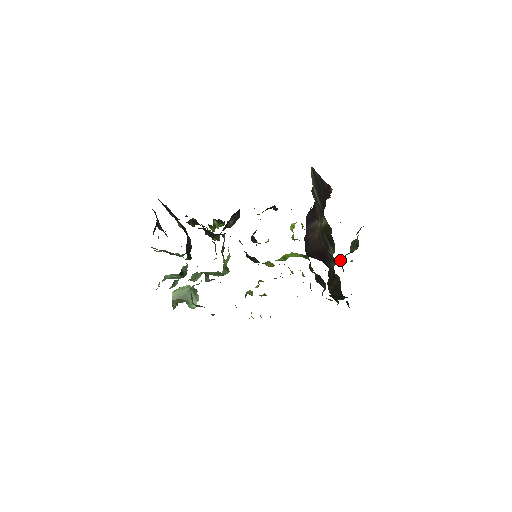
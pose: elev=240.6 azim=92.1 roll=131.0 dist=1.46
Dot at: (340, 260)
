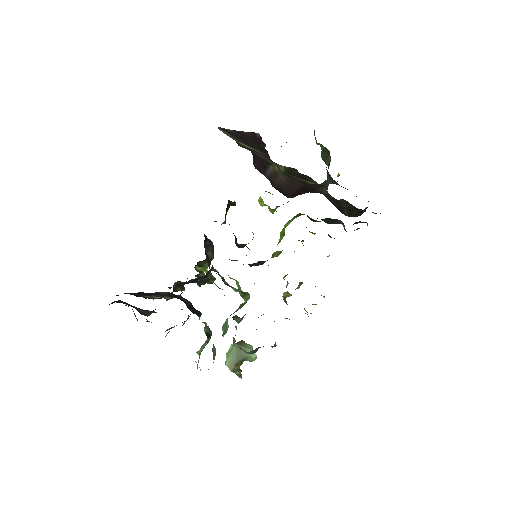
Dot at: (327, 180)
